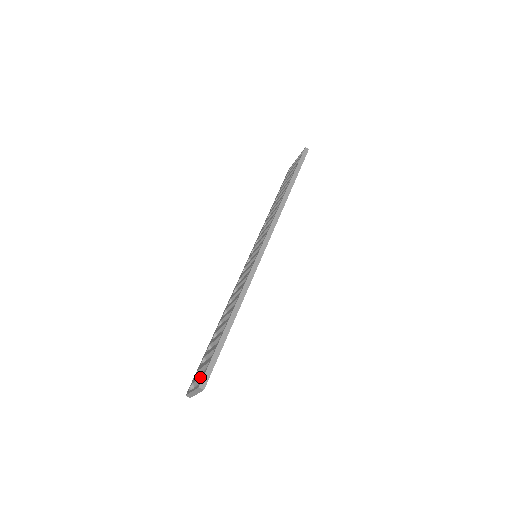
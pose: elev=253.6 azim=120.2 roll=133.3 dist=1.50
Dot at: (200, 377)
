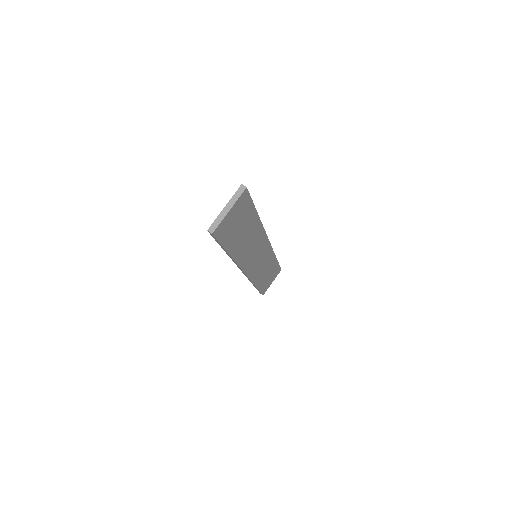
Dot at: occluded
